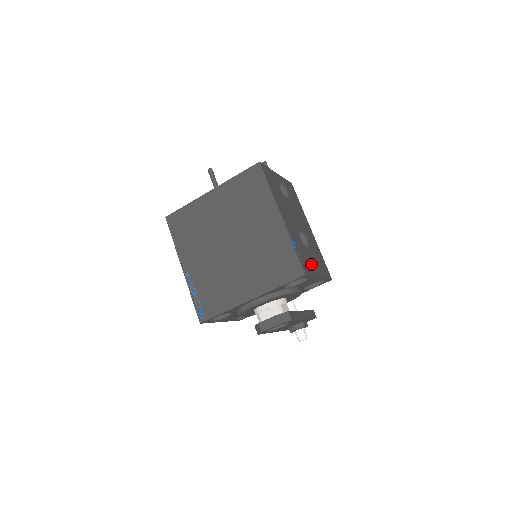
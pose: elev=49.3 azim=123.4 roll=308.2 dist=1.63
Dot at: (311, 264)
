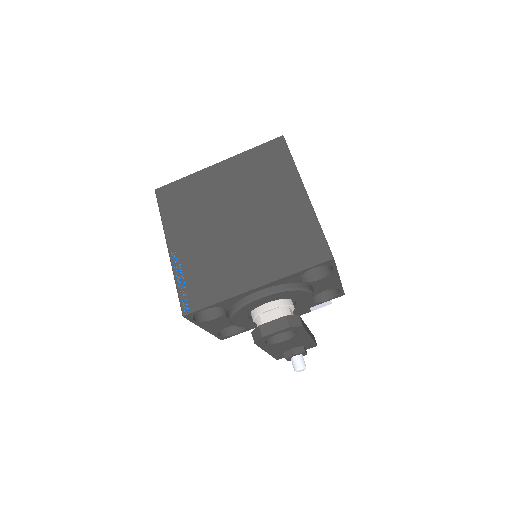
Dot at: occluded
